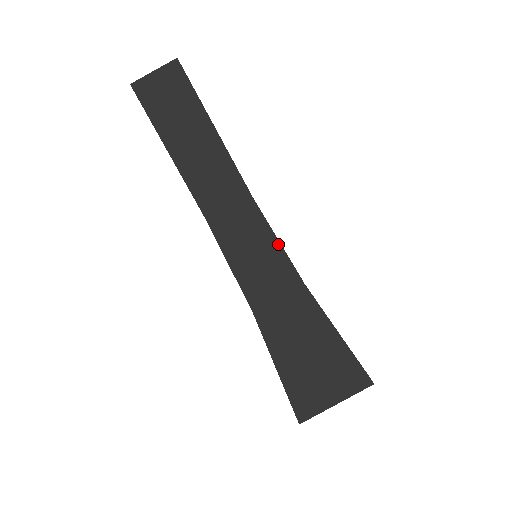
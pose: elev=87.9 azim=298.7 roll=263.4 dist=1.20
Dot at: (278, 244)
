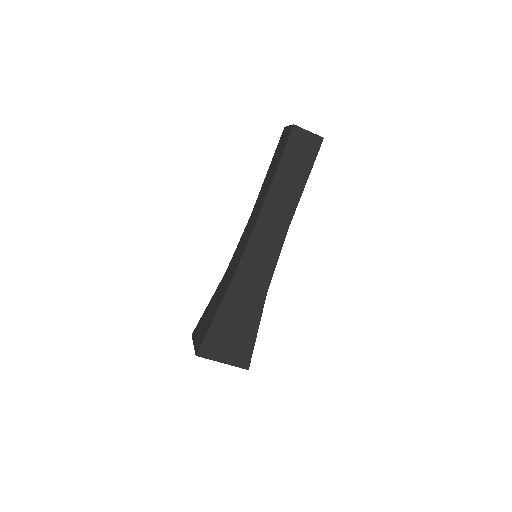
Dot at: (276, 262)
